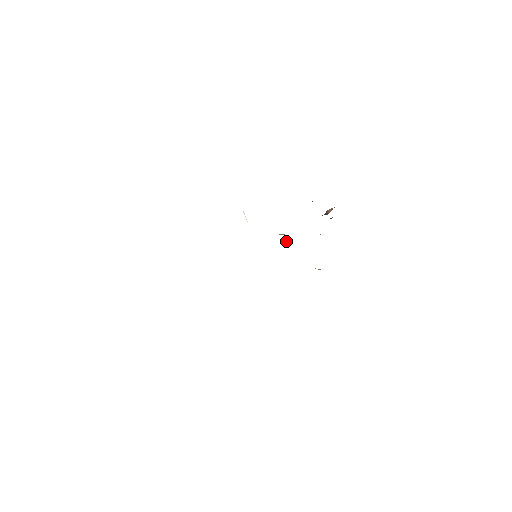
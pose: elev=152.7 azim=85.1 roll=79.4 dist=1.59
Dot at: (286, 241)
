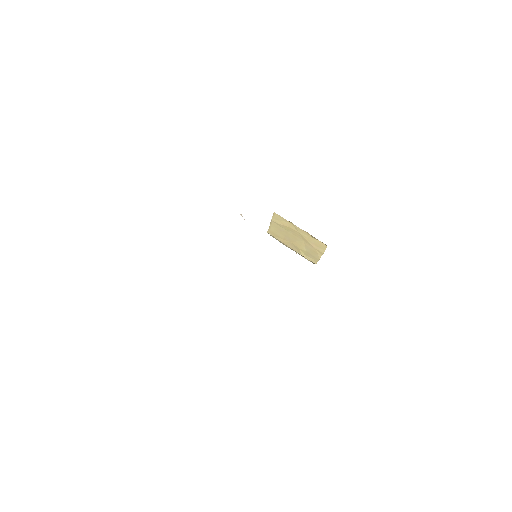
Dot at: occluded
